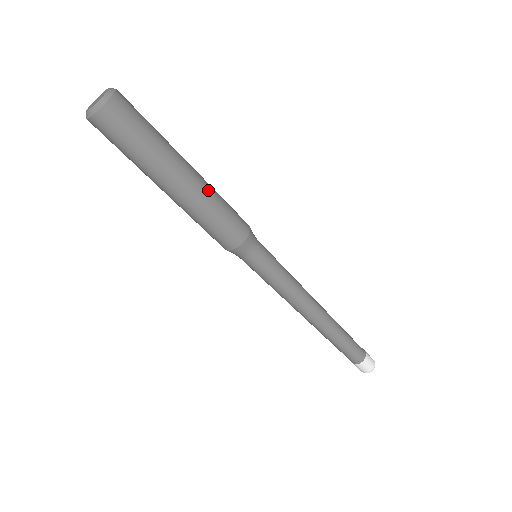
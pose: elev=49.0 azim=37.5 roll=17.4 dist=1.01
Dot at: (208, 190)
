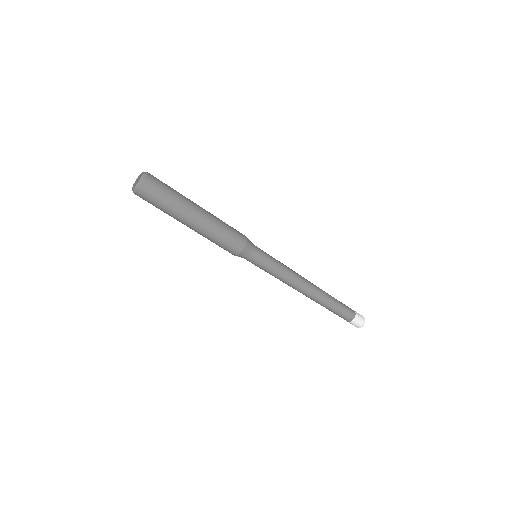
Dot at: (214, 218)
